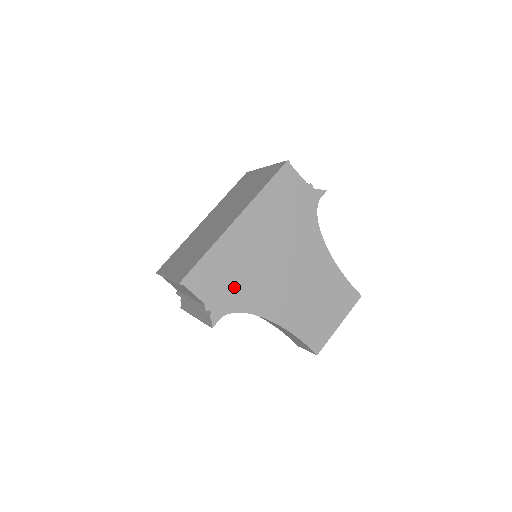
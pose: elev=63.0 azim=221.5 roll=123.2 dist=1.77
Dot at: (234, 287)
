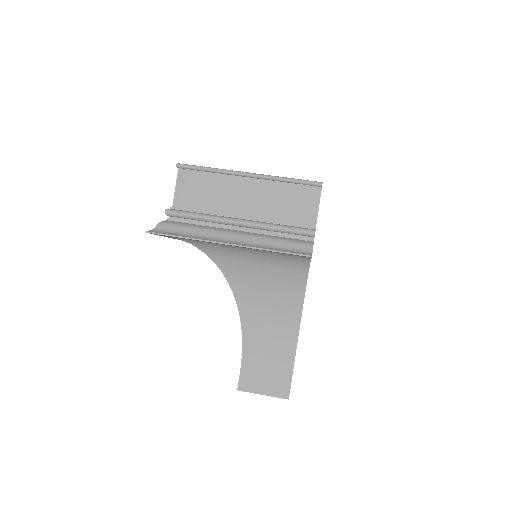
Dot at: occluded
